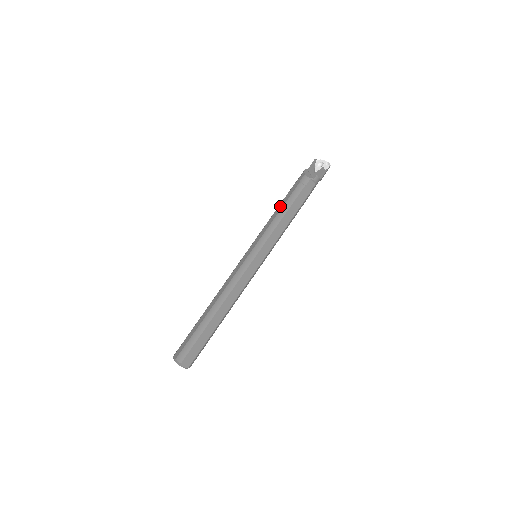
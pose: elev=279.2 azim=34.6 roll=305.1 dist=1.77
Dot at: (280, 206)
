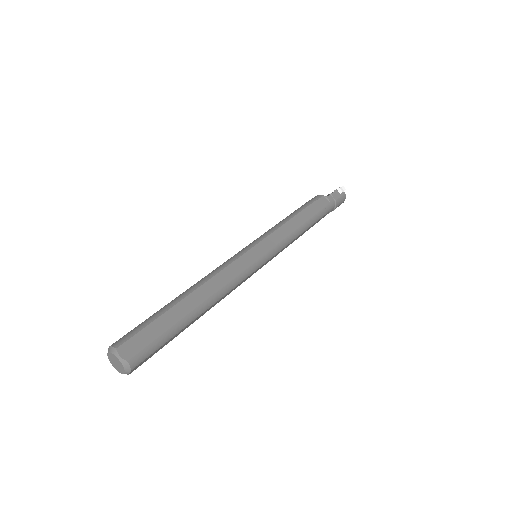
Dot at: occluded
